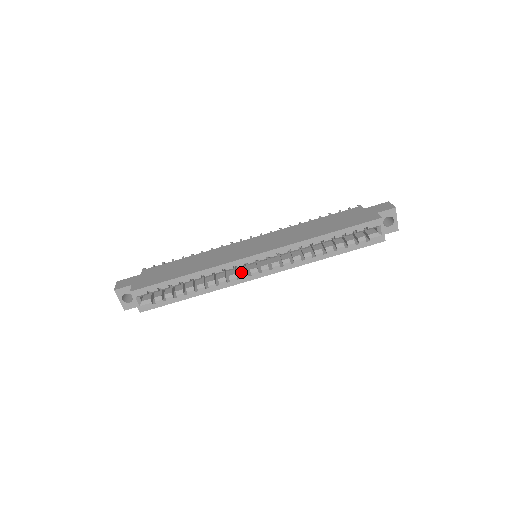
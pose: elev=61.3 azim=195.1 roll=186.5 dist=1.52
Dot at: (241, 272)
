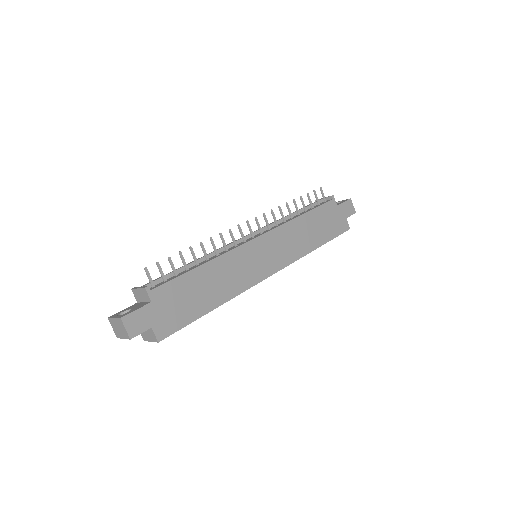
Dot at: occluded
